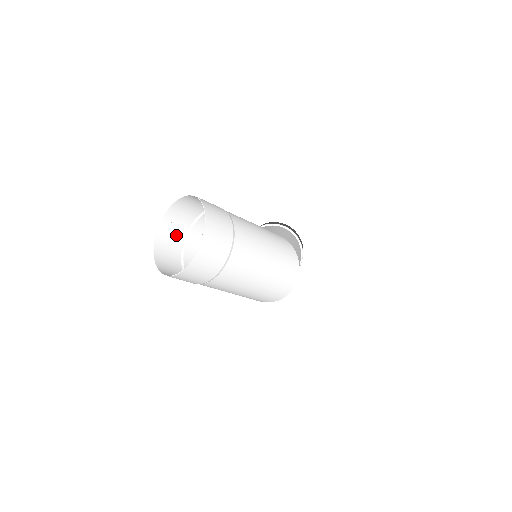
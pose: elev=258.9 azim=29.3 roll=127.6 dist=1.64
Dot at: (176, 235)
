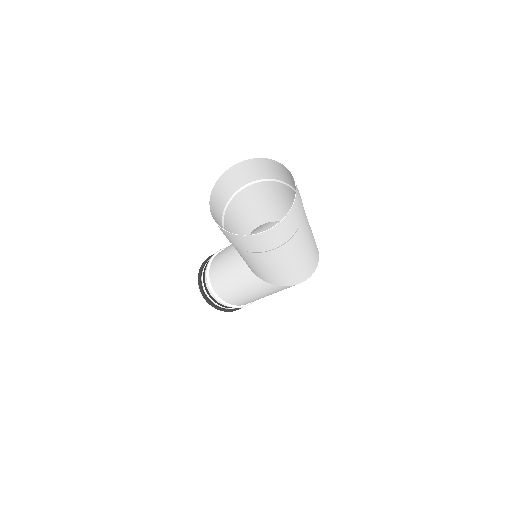
Dot at: (218, 218)
